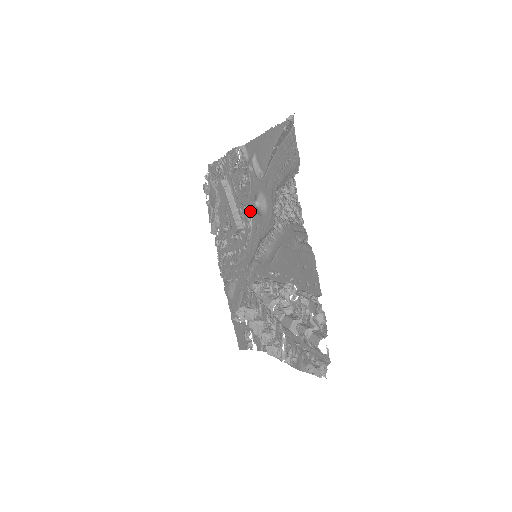
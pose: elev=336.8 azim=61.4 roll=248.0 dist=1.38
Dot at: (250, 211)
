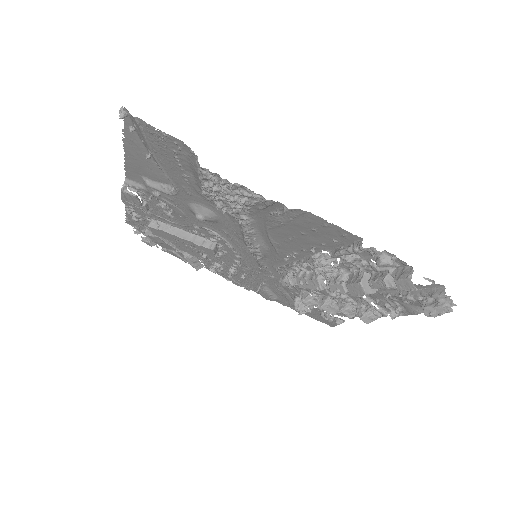
Dot at: (203, 226)
